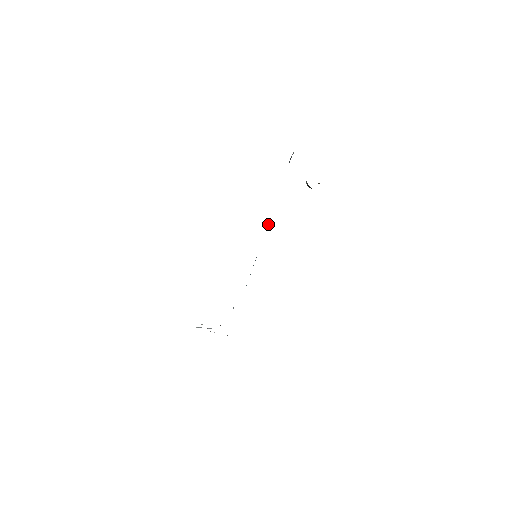
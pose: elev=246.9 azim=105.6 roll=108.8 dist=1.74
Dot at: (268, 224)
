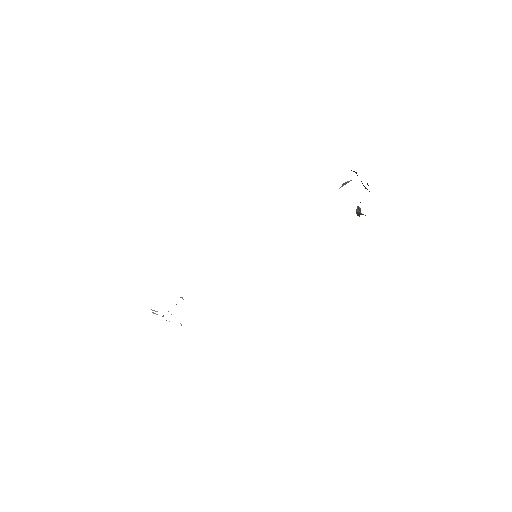
Dot at: occluded
